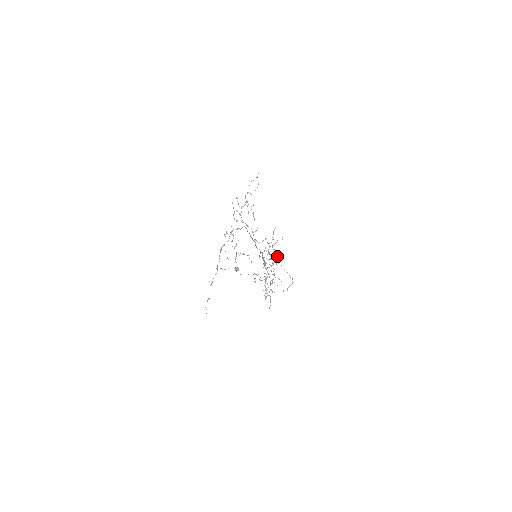
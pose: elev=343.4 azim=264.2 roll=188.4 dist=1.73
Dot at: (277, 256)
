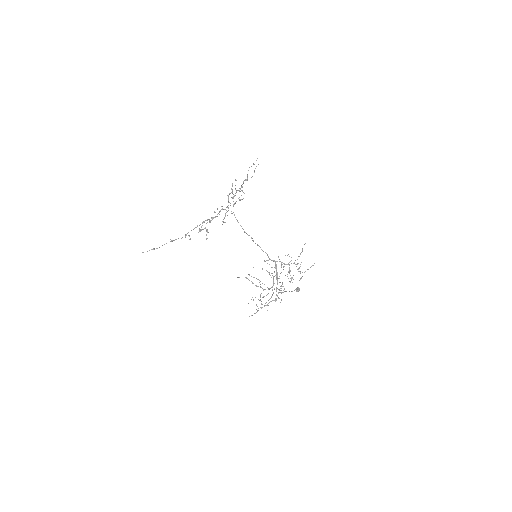
Dot at: (300, 278)
